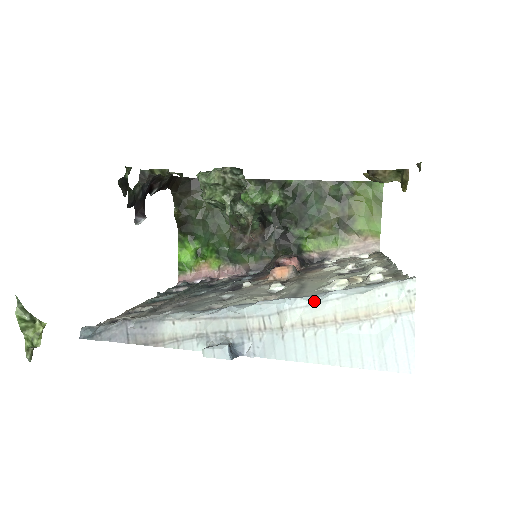
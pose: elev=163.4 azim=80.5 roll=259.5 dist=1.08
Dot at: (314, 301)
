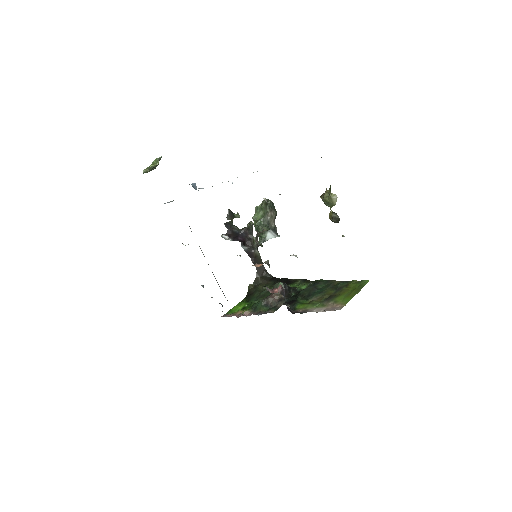
Dot at: occluded
